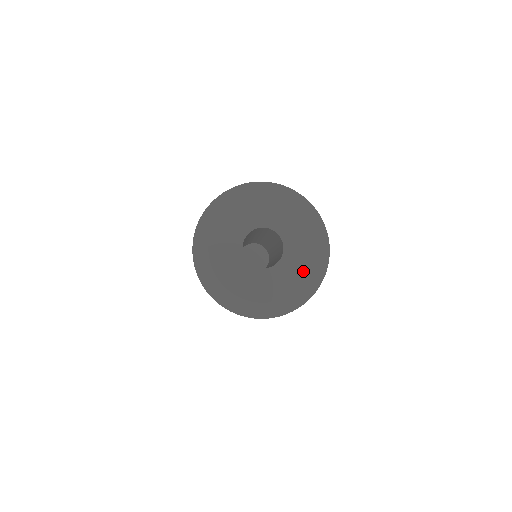
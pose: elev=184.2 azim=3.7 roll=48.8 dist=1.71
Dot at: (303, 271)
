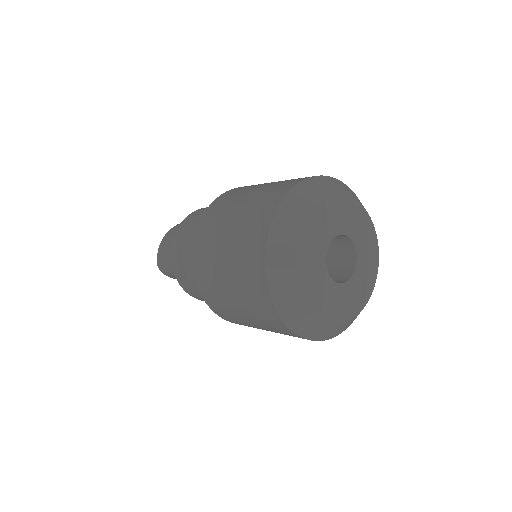
Dot at: (371, 277)
